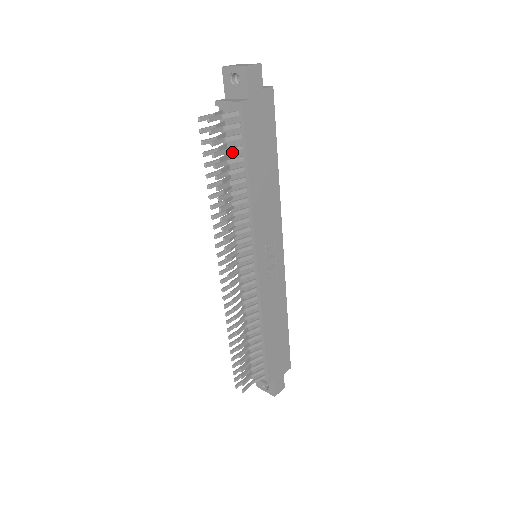
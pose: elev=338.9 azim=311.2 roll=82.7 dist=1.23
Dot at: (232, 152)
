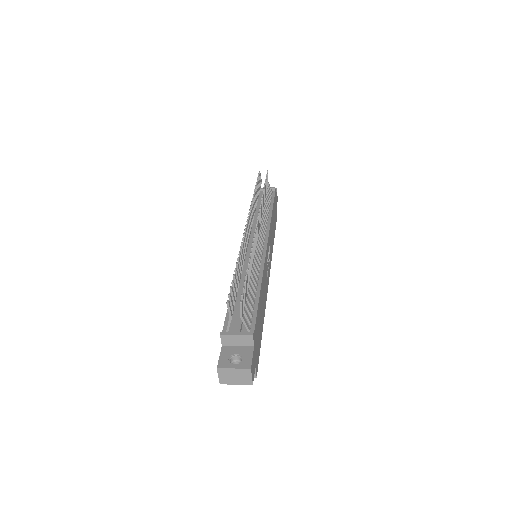
Dot at: occluded
